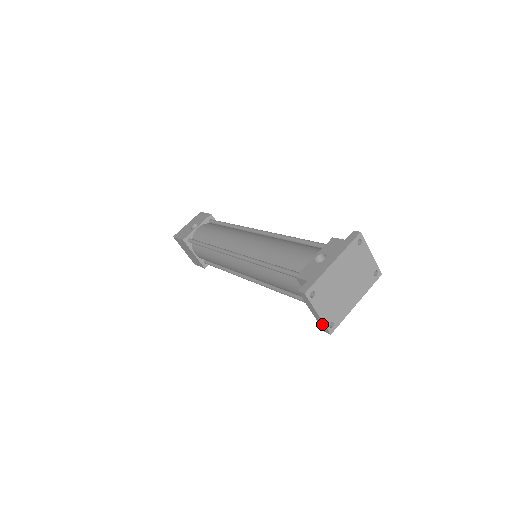
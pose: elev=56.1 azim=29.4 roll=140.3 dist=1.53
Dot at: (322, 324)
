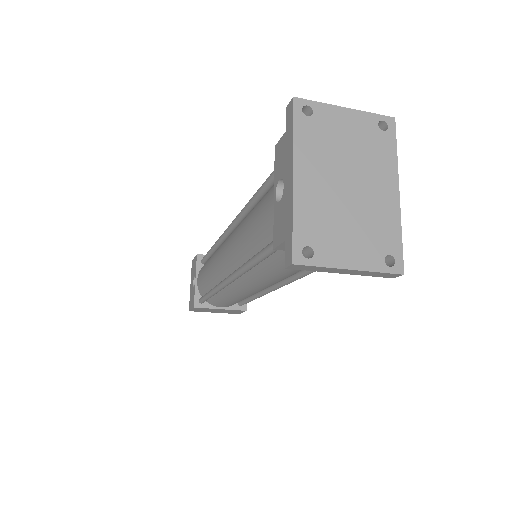
Dot at: (374, 274)
